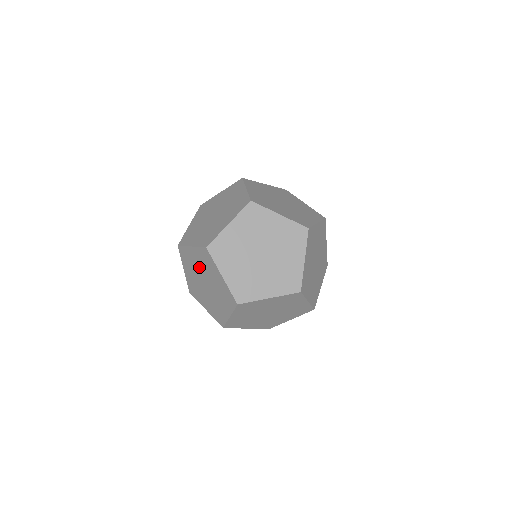
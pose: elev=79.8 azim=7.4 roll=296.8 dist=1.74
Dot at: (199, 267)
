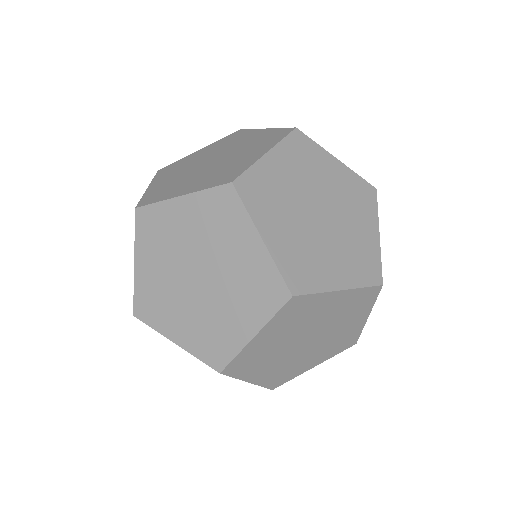
Dot at: occluded
